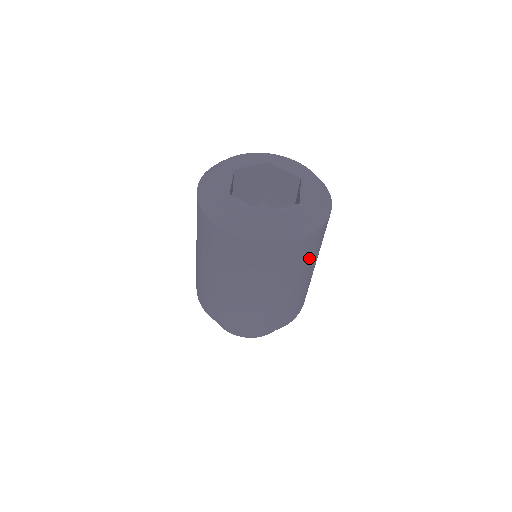
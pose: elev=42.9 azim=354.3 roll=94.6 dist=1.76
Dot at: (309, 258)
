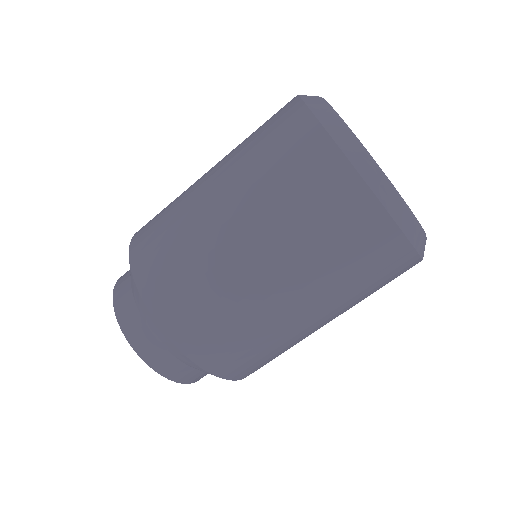
Dot at: (359, 284)
